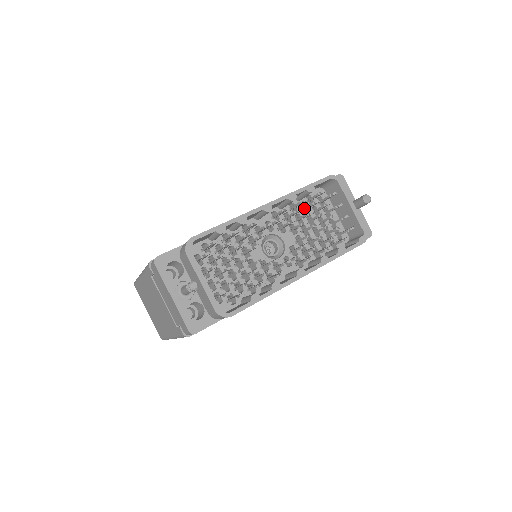
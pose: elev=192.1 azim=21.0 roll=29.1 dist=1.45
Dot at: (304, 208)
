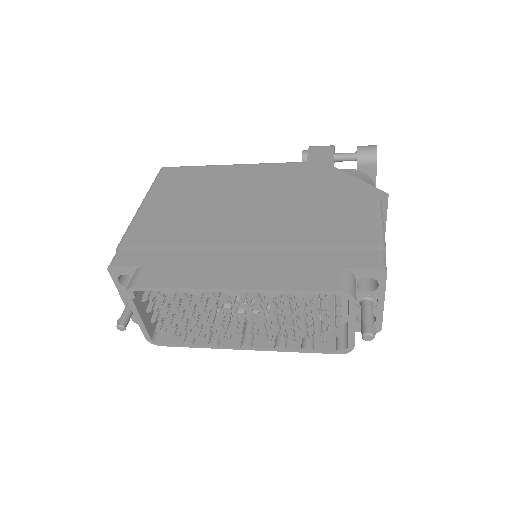
Dot at: occluded
